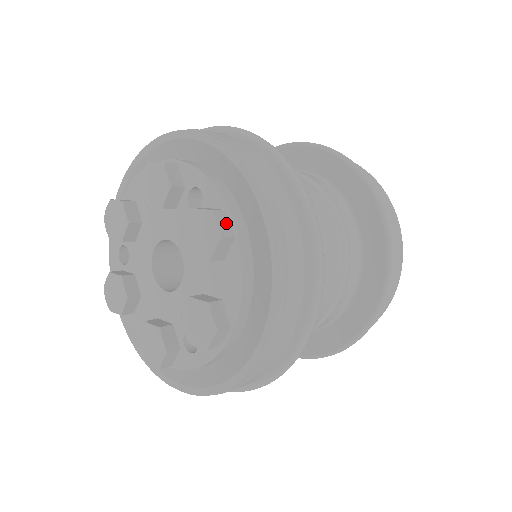
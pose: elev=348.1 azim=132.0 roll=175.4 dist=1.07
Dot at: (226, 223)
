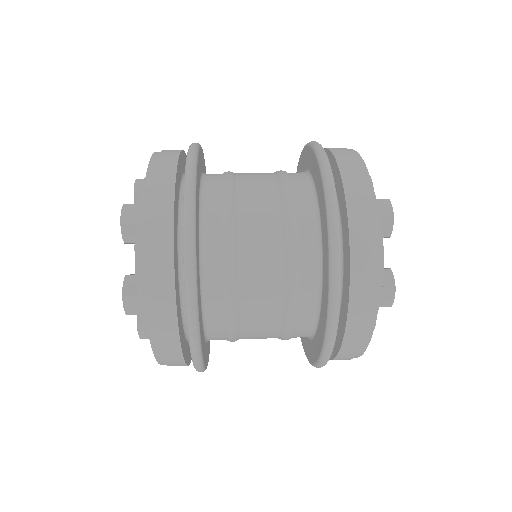
Dot at: (132, 213)
